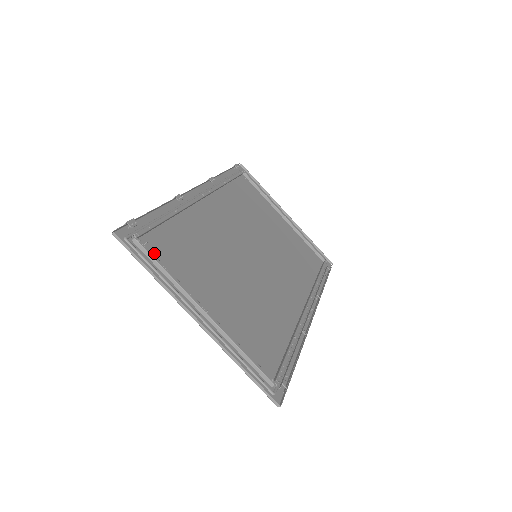
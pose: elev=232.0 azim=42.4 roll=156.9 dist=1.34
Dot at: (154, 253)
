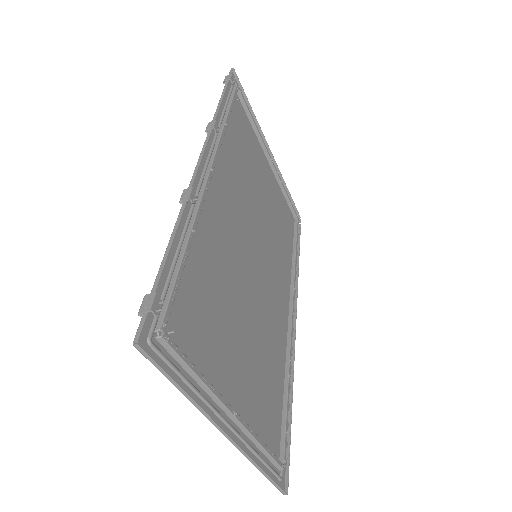
Dot at: (179, 342)
